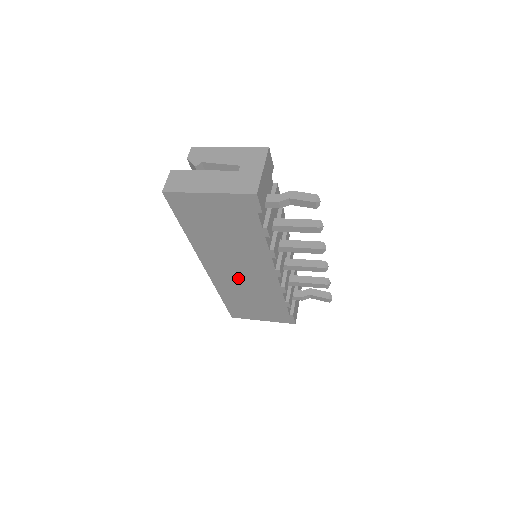
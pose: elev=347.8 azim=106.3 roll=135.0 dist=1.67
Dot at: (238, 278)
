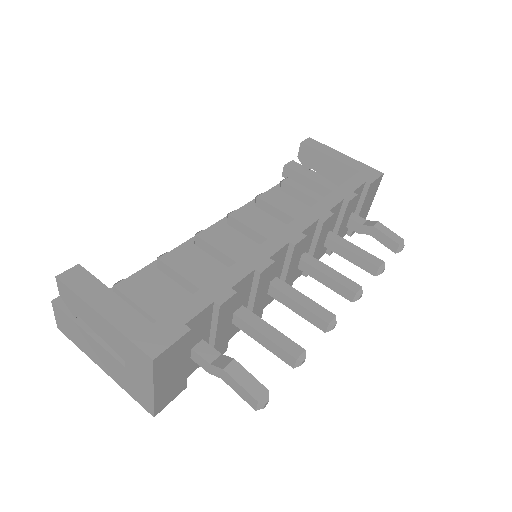
Dot at: occluded
